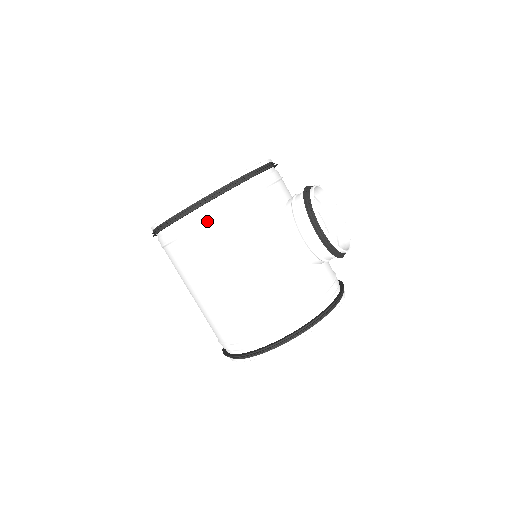
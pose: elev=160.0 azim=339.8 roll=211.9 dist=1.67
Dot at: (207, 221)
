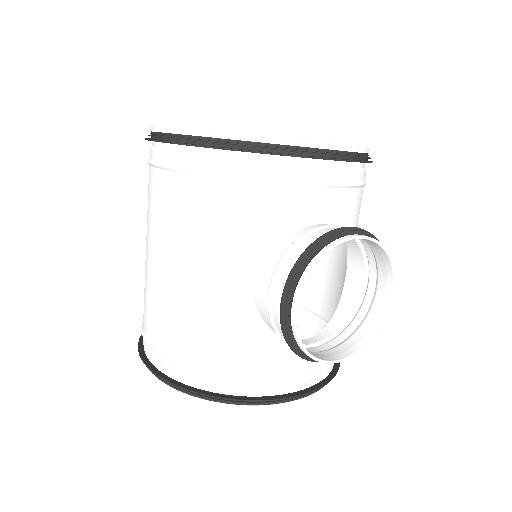
Dot at: (172, 169)
